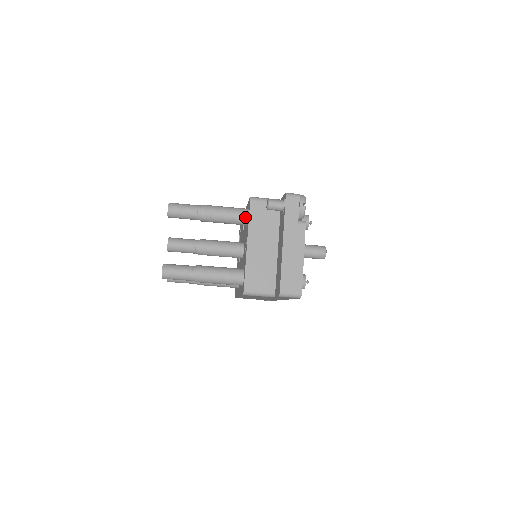
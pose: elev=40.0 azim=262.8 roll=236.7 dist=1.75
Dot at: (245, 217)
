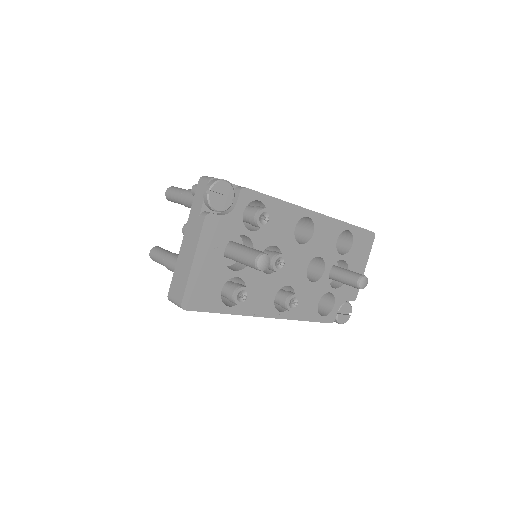
Dot at: occluded
